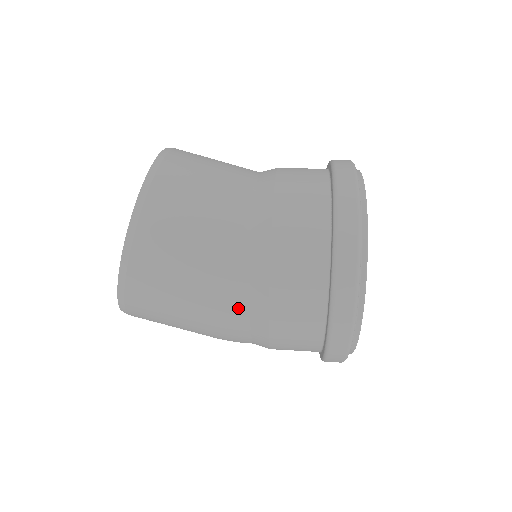
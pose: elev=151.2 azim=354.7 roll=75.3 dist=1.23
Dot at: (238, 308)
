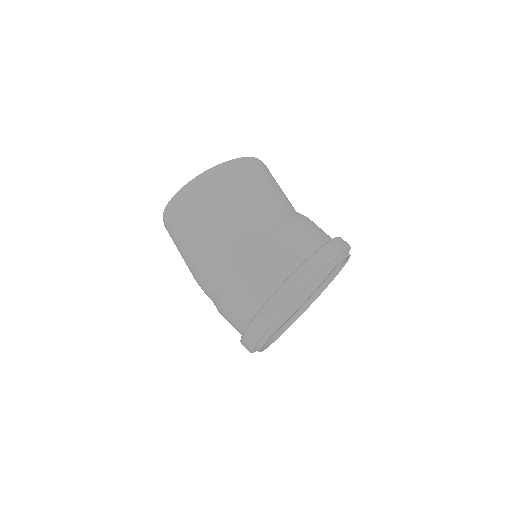
Dot at: (239, 243)
